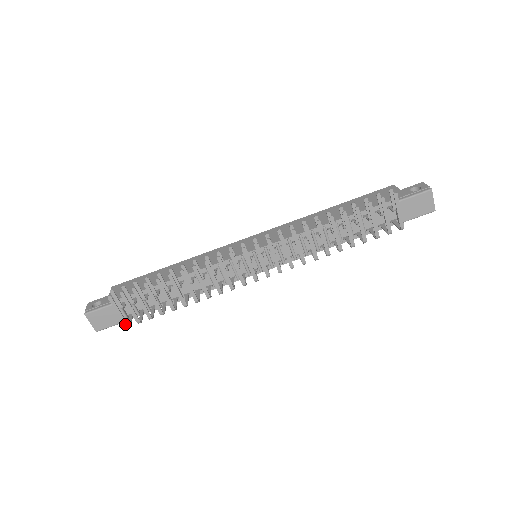
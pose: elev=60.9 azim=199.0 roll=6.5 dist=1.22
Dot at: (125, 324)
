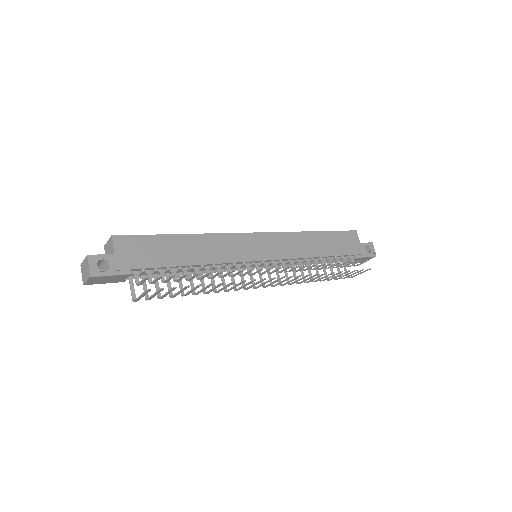
Dot at: (136, 301)
